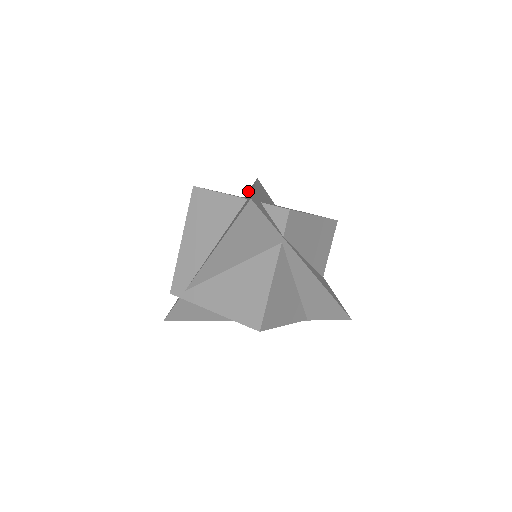
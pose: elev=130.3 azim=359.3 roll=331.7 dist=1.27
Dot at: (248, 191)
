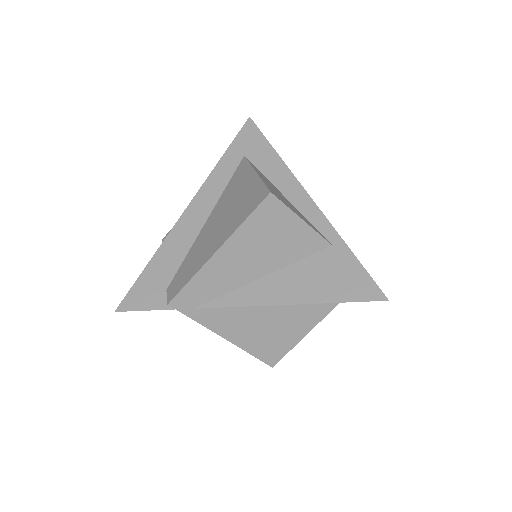
Dot at: (242, 138)
